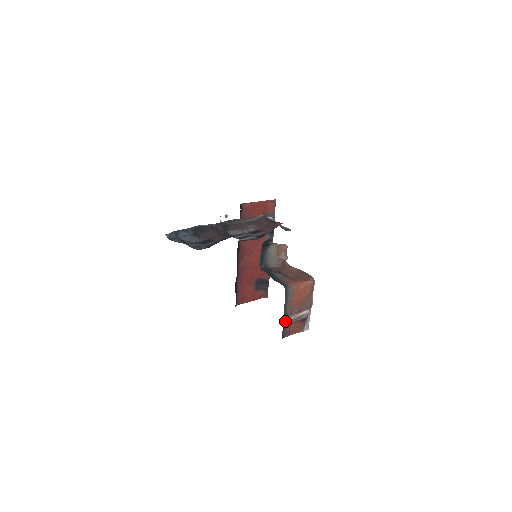
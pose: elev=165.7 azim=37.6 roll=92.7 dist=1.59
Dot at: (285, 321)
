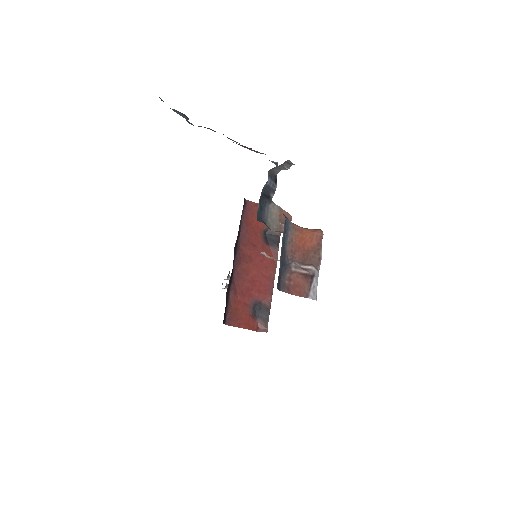
Dot at: (283, 263)
